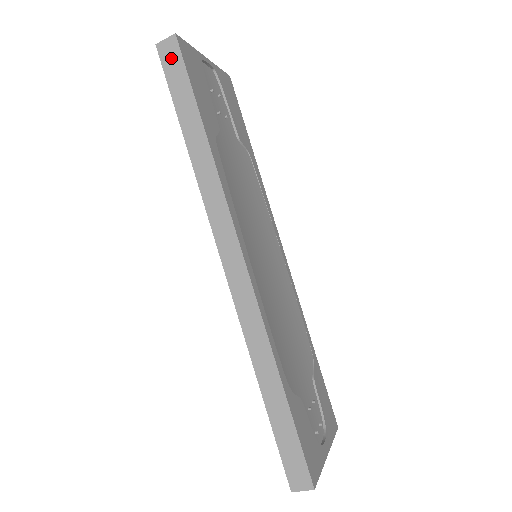
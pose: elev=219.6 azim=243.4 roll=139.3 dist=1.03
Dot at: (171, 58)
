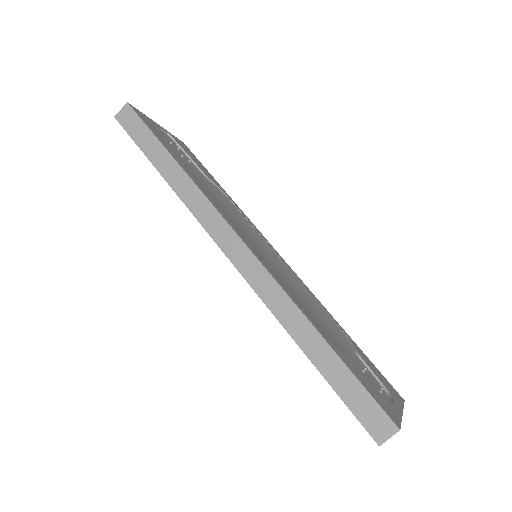
Dot at: (129, 120)
